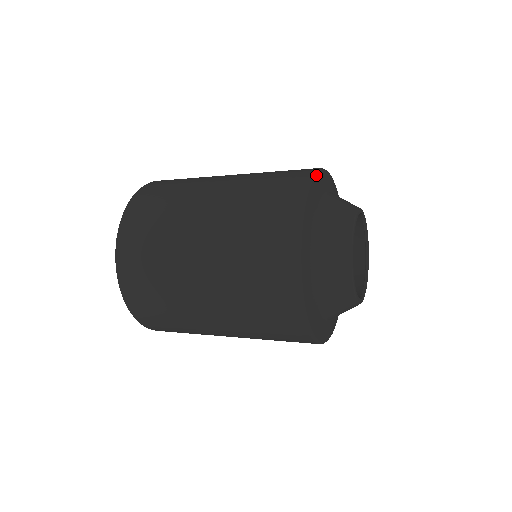
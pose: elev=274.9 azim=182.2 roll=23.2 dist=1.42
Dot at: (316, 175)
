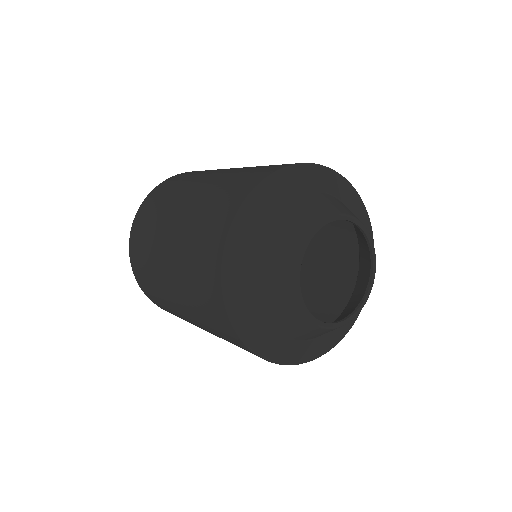
Dot at: (258, 190)
